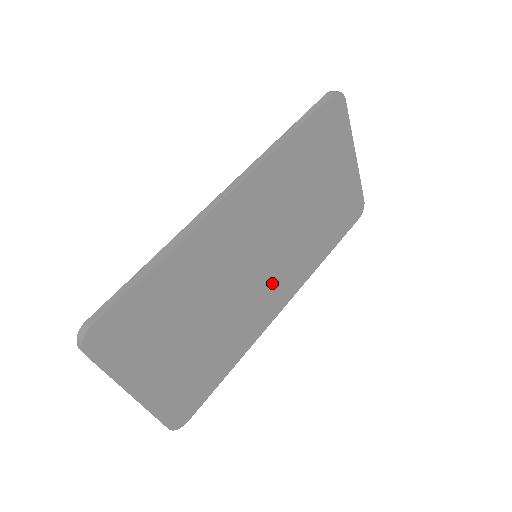
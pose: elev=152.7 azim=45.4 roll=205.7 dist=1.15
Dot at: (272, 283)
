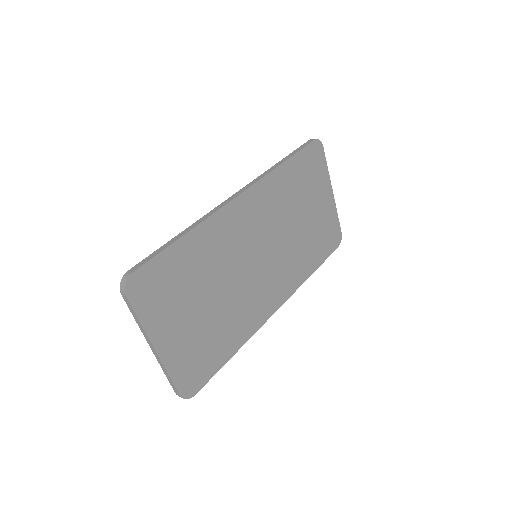
Dot at: (268, 283)
